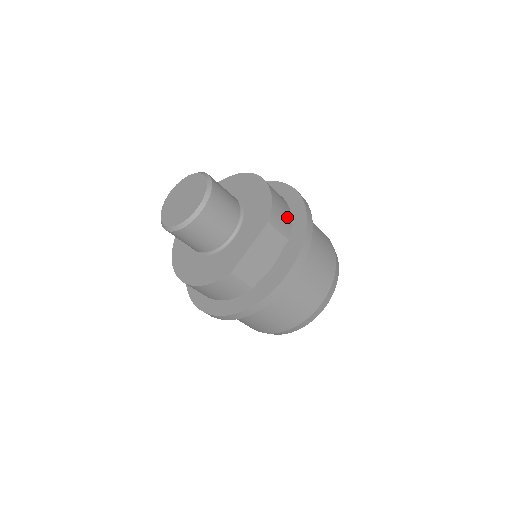
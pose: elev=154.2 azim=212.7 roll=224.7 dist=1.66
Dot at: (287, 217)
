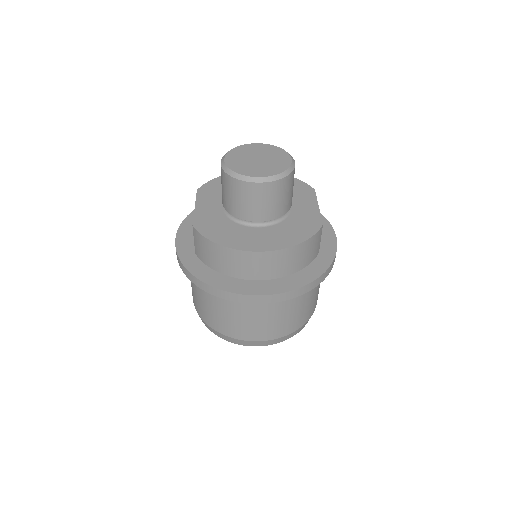
Dot at: occluded
